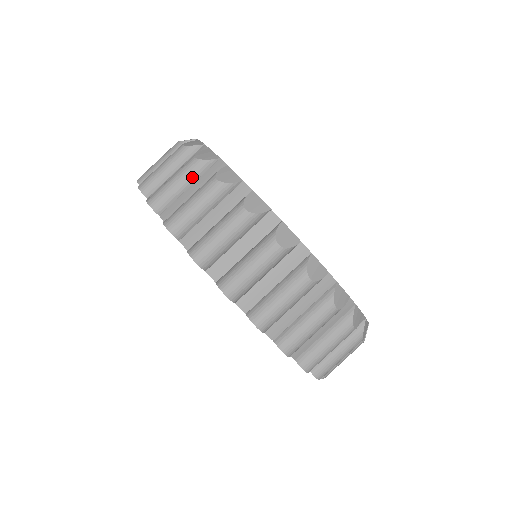
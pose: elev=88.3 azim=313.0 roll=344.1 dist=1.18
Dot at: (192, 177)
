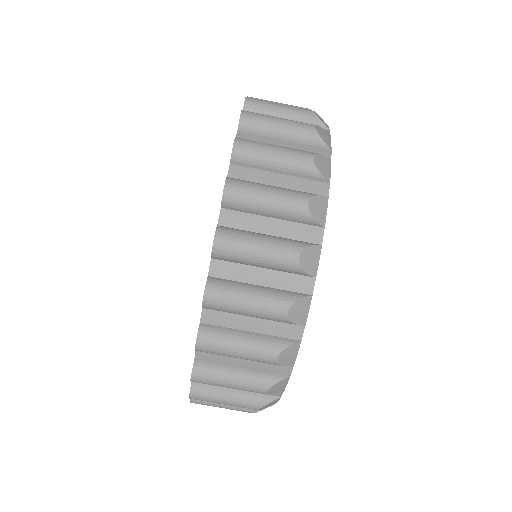
Dot at: (285, 215)
